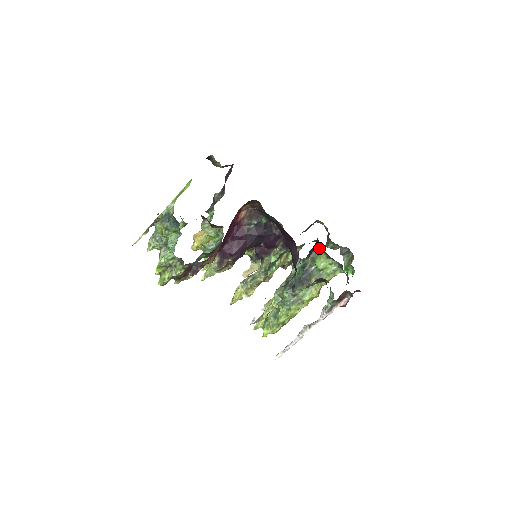
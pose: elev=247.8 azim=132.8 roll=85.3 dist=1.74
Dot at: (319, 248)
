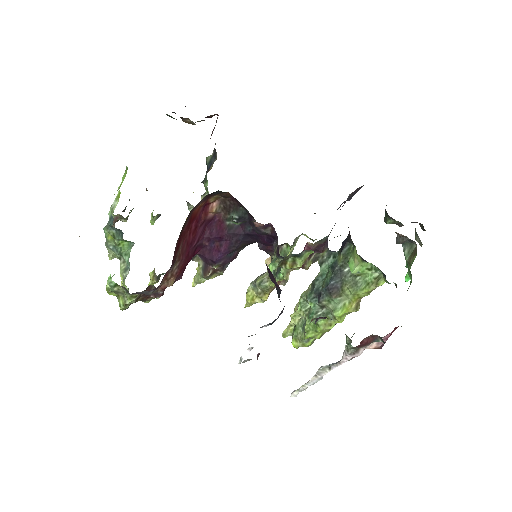
Dot at: (352, 242)
